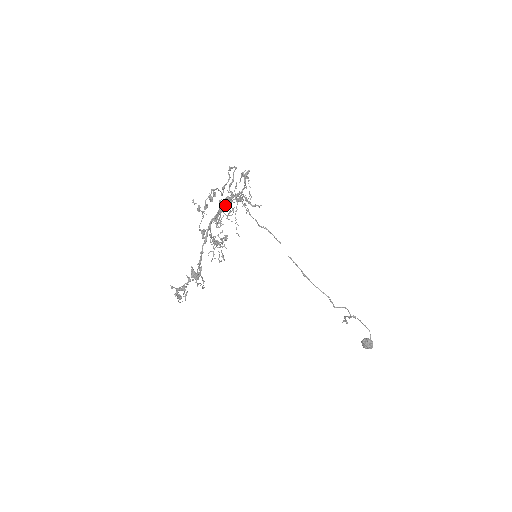
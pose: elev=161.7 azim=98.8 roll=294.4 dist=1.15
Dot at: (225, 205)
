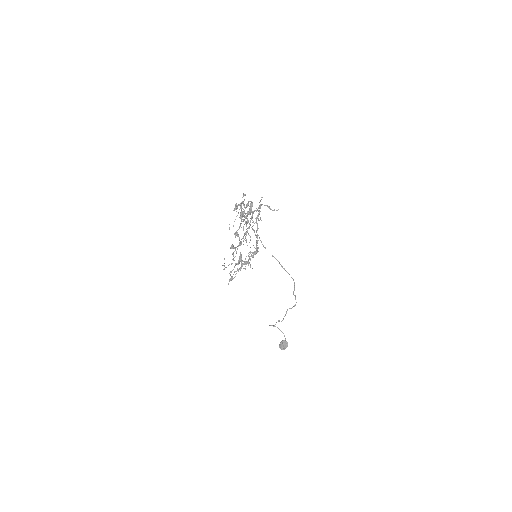
Dot at: (258, 210)
